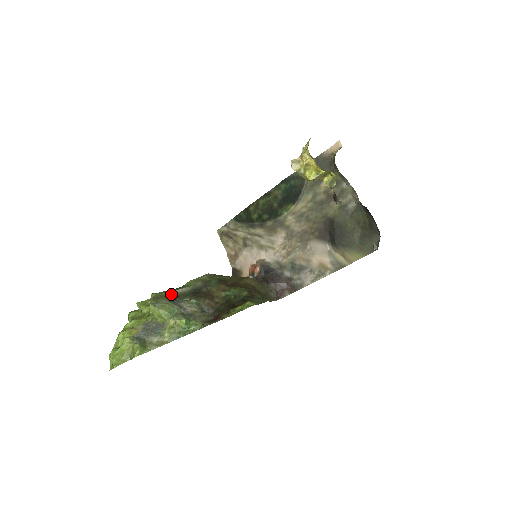
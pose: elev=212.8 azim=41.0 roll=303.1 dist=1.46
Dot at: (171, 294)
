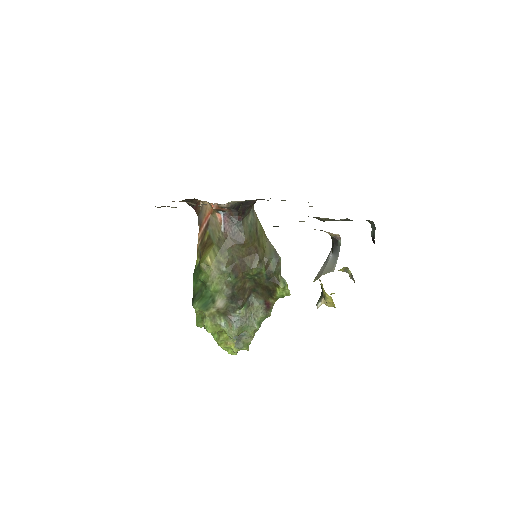
Dot at: (218, 310)
